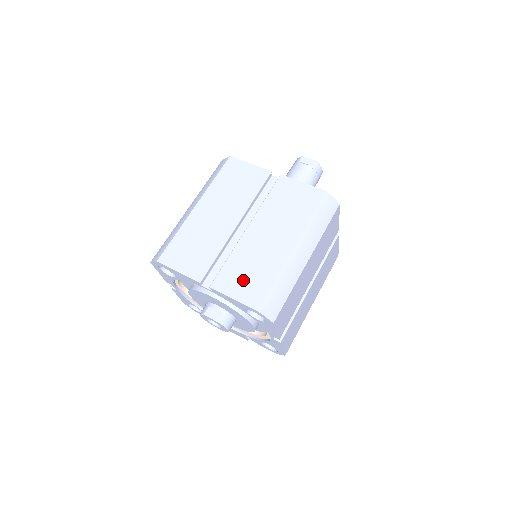
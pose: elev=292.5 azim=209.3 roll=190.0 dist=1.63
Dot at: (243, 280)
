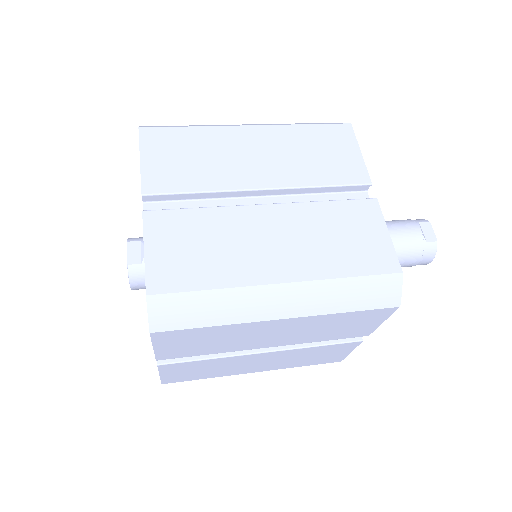
Dot at: (182, 247)
